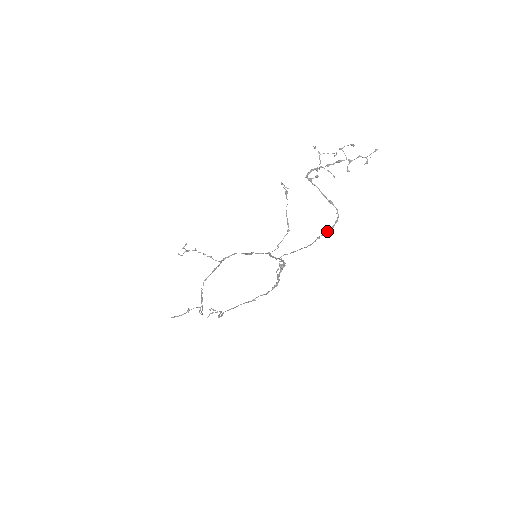
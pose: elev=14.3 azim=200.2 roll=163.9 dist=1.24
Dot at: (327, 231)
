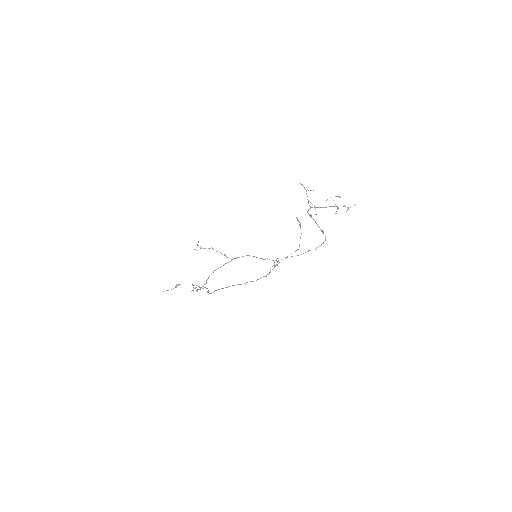
Dot at: (316, 248)
